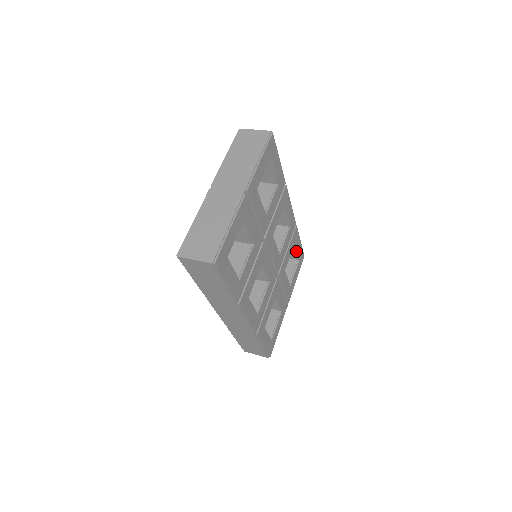
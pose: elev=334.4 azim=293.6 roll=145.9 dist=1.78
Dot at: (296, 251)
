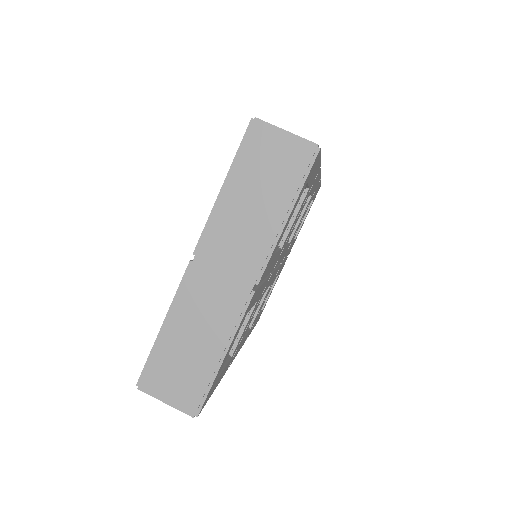
Dot at: occluded
